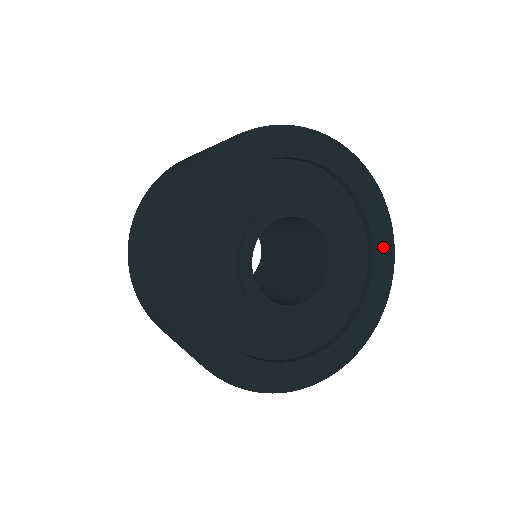
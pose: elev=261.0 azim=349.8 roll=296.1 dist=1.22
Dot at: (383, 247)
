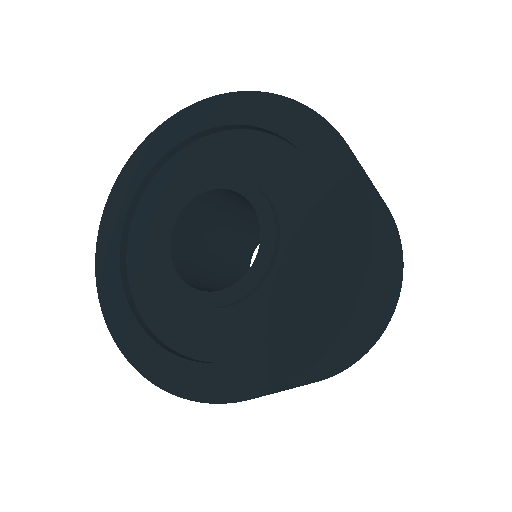
Dot at: (308, 338)
